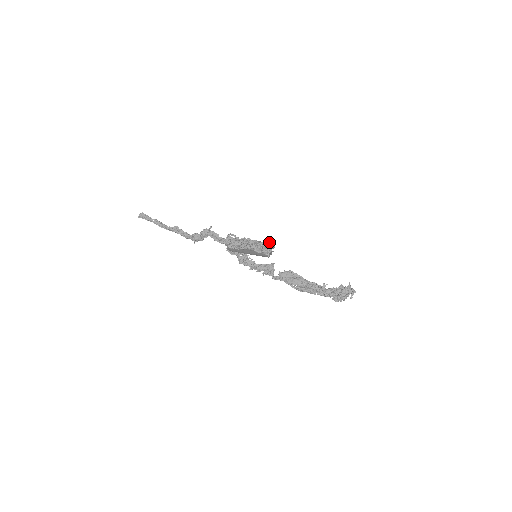
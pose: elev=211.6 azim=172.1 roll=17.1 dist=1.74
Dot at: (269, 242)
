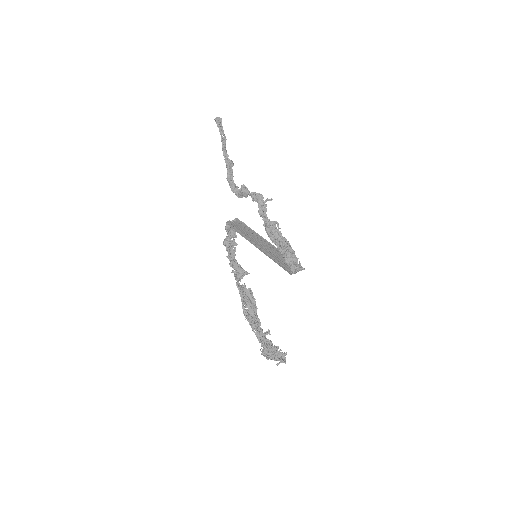
Dot at: occluded
